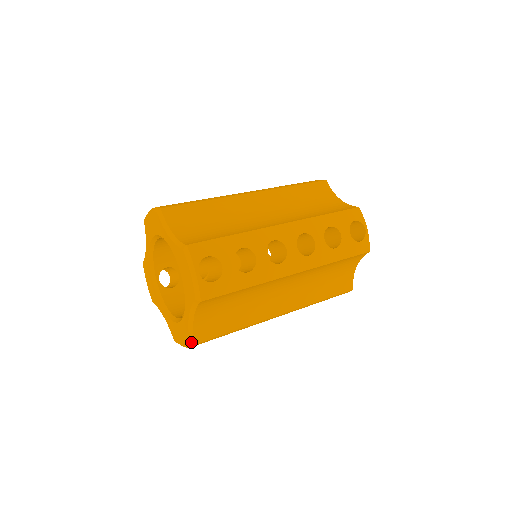
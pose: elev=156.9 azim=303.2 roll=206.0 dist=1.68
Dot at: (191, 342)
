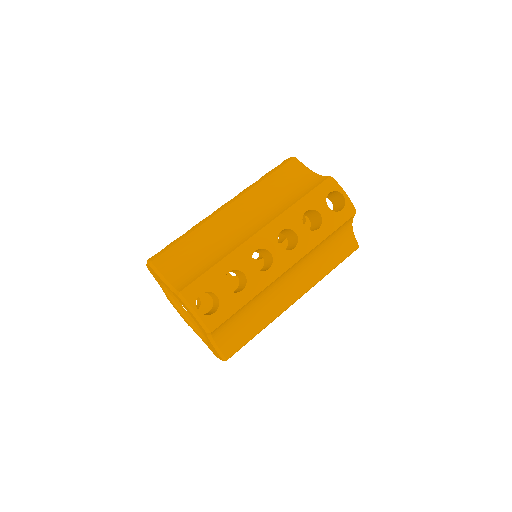
Dot at: occluded
